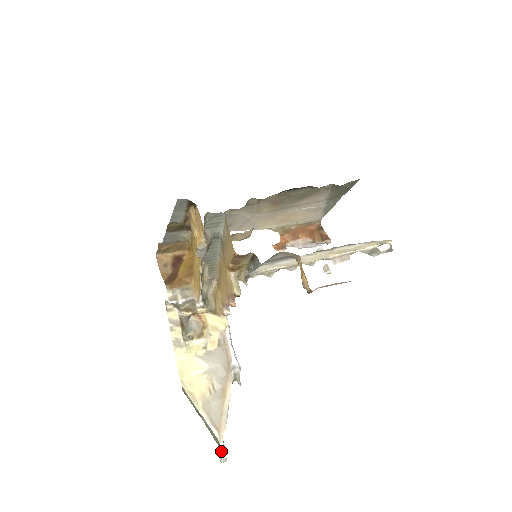
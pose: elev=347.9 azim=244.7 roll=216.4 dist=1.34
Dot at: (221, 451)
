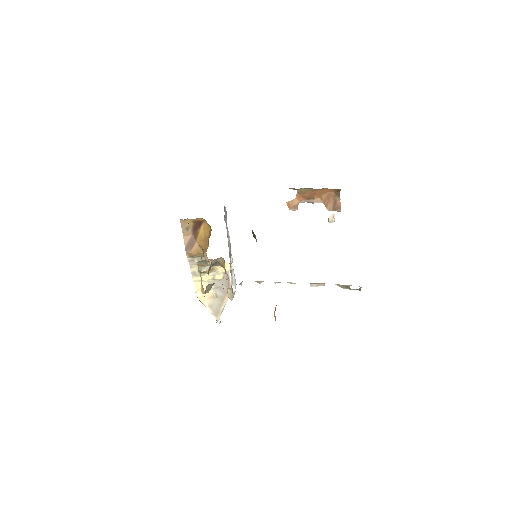
Dot at: (217, 321)
